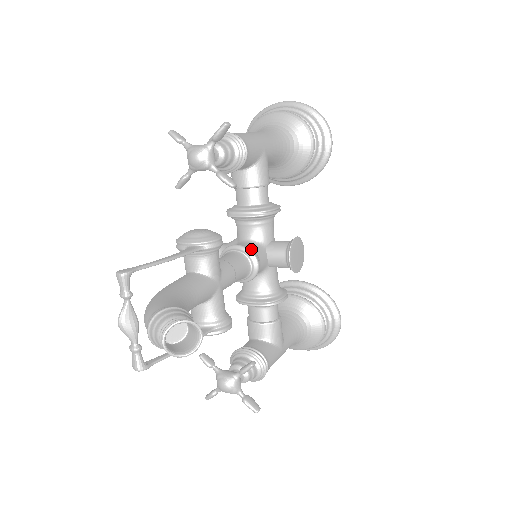
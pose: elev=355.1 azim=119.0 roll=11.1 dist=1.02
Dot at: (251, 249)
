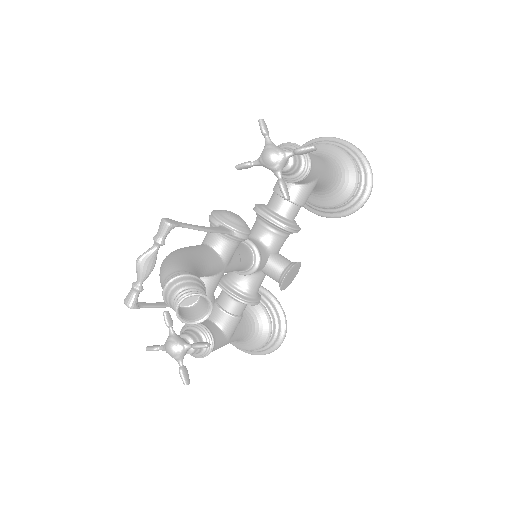
Dot at: (260, 251)
